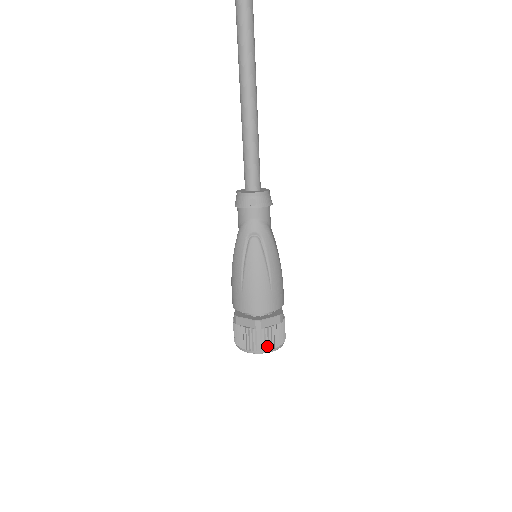
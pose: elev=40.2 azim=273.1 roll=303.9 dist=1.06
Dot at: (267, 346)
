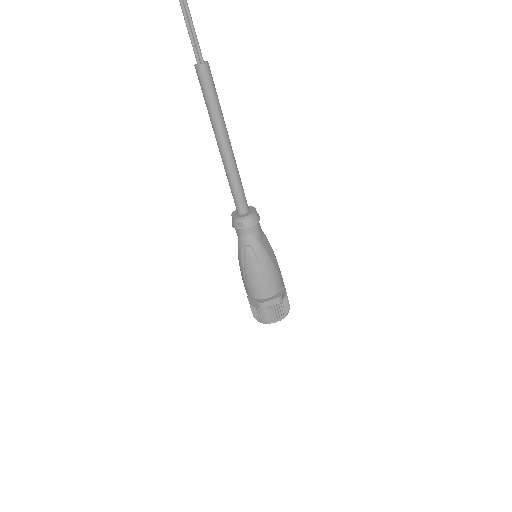
Dot at: (271, 319)
